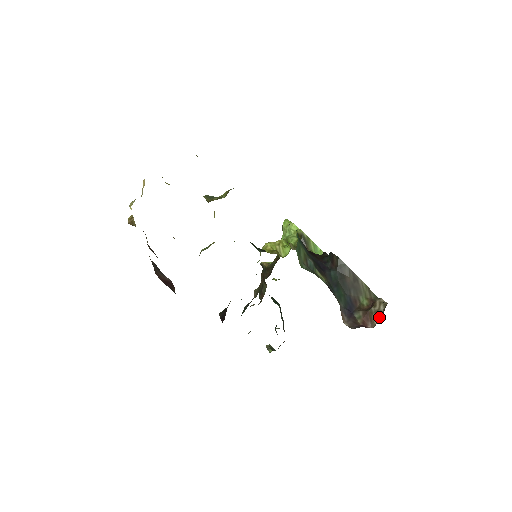
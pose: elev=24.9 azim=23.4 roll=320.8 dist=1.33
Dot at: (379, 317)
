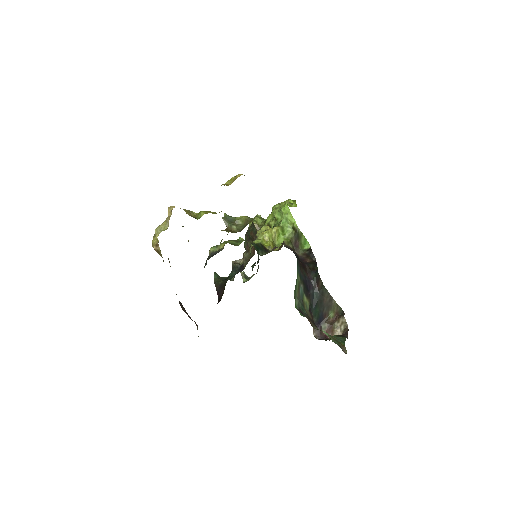
Dot at: occluded
